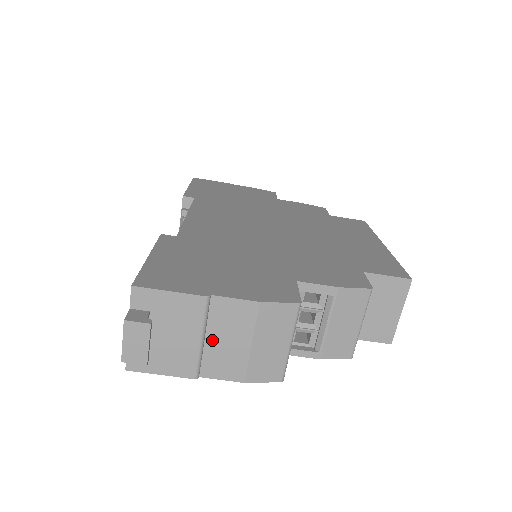
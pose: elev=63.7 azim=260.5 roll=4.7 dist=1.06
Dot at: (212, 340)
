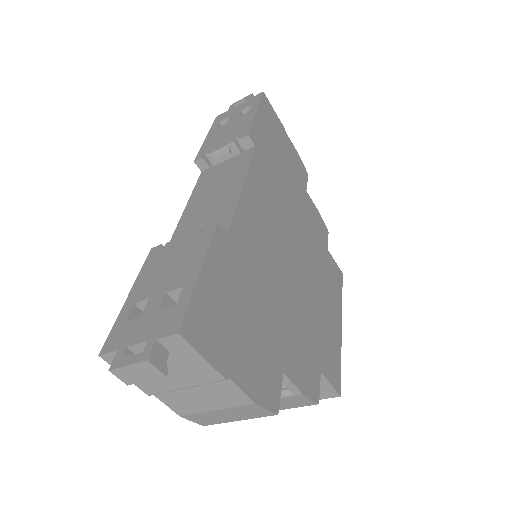
Dot at: (192, 390)
